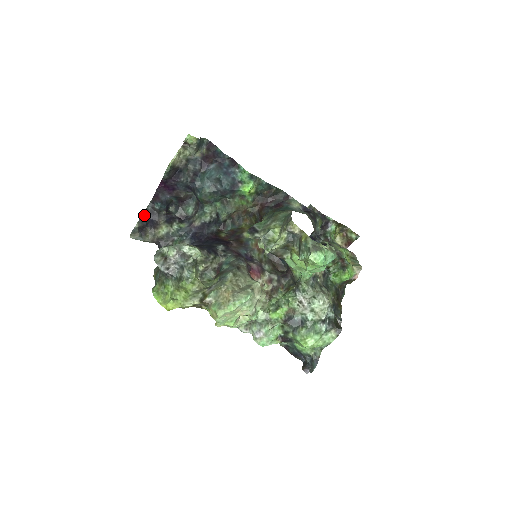
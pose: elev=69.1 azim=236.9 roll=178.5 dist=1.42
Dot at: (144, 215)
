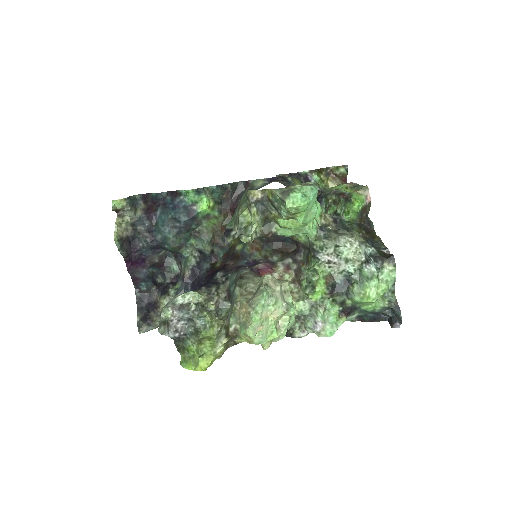
Dot at: (138, 304)
